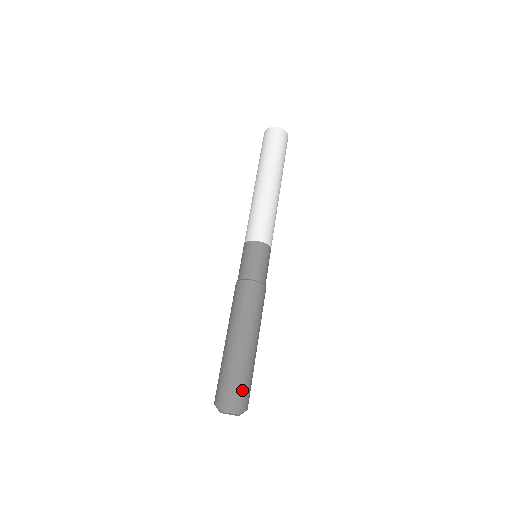
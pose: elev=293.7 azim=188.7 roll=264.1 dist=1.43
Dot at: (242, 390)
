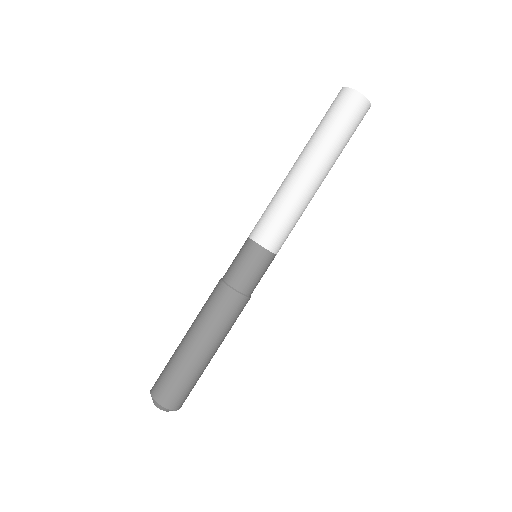
Dot at: (187, 396)
